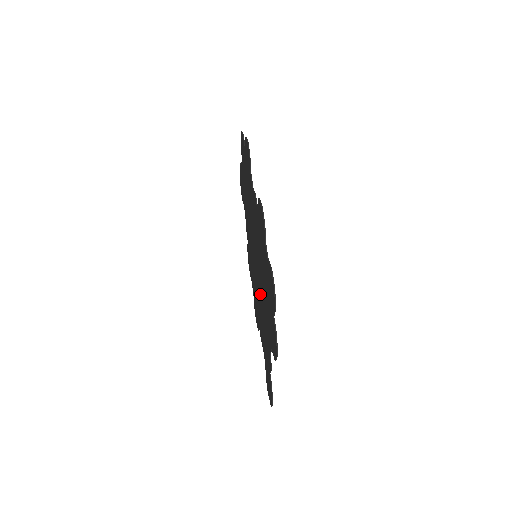
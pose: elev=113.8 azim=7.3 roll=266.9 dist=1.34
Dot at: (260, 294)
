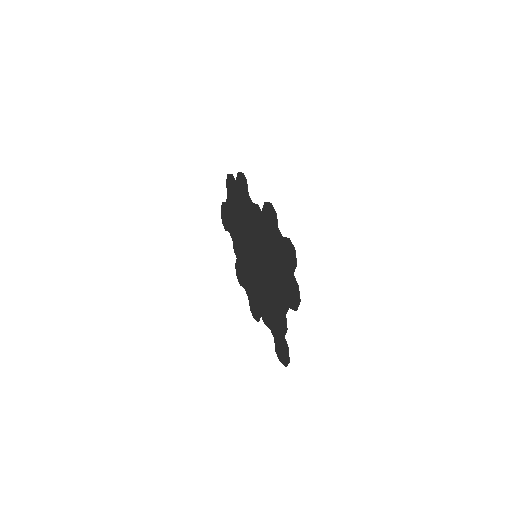
Dot at: (265, 281)
